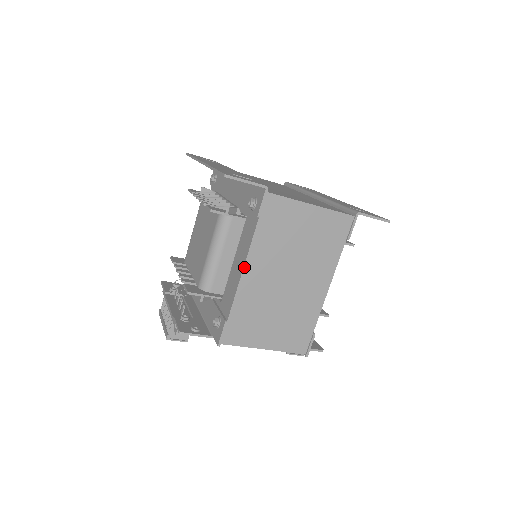
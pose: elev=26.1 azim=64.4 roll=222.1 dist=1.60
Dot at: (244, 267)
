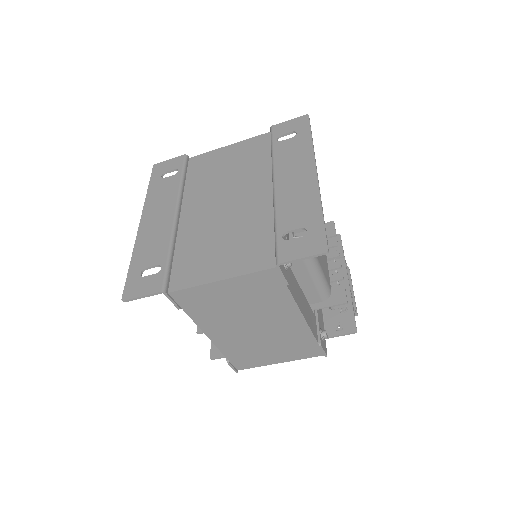
Dot at: (206, 334)
